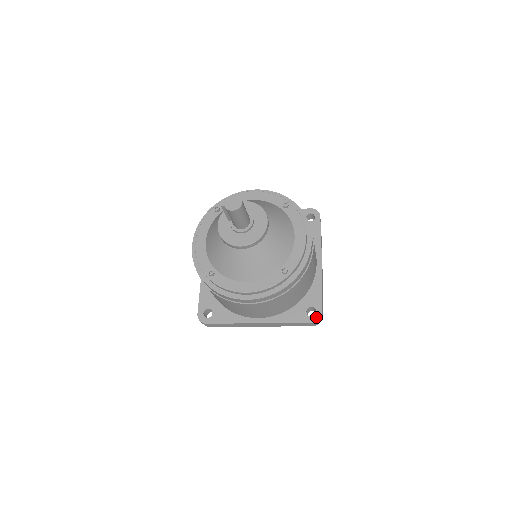
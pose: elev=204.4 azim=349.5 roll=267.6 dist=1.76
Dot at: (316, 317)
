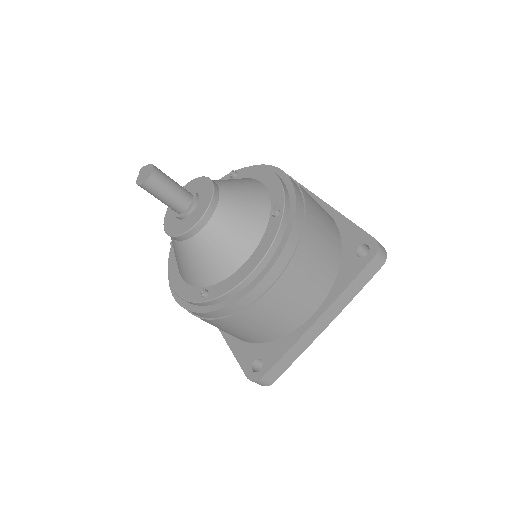
Dot at: (254, 376)
